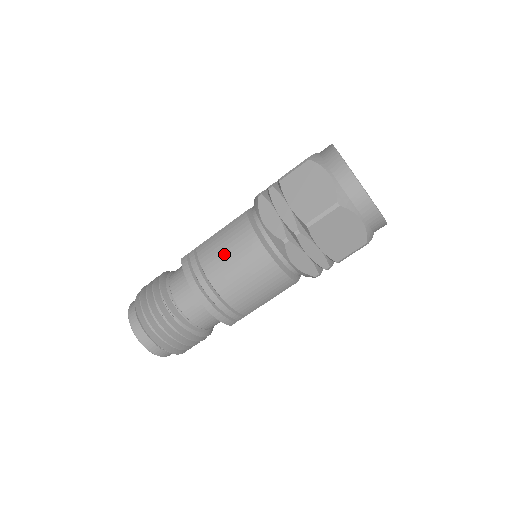
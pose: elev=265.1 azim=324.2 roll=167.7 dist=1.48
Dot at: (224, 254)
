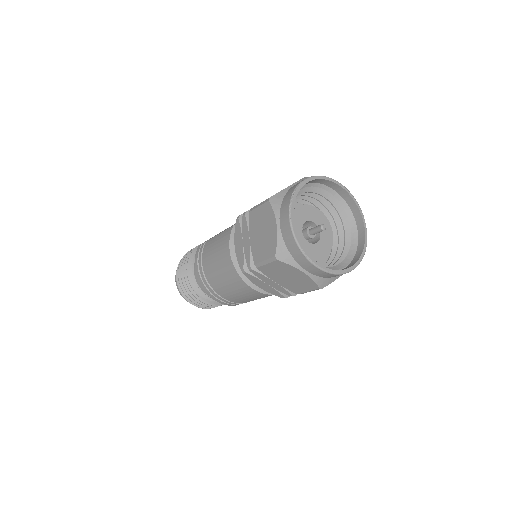
Dot at: (213, 260)
